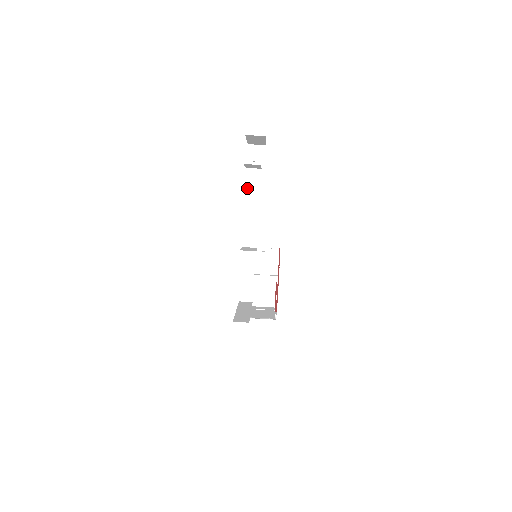
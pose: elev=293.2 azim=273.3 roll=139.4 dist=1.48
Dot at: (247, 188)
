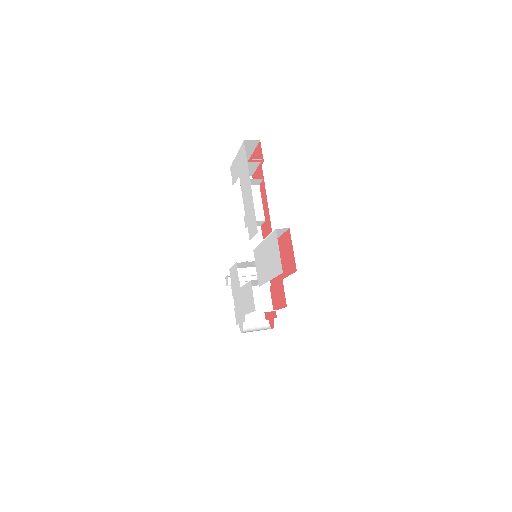
Dot at: occluded
